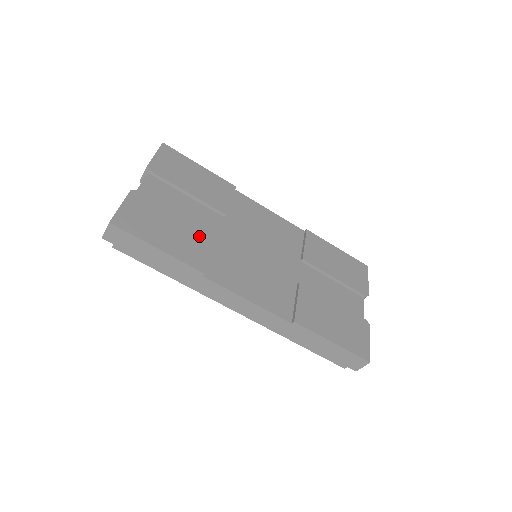
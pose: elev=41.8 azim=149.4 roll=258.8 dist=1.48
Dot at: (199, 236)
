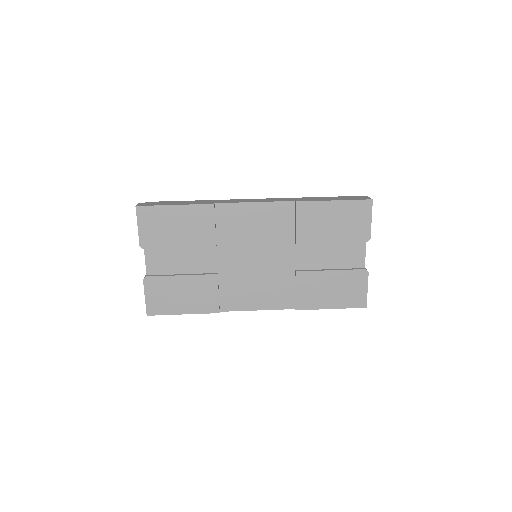
Dot at: (204, 285)
